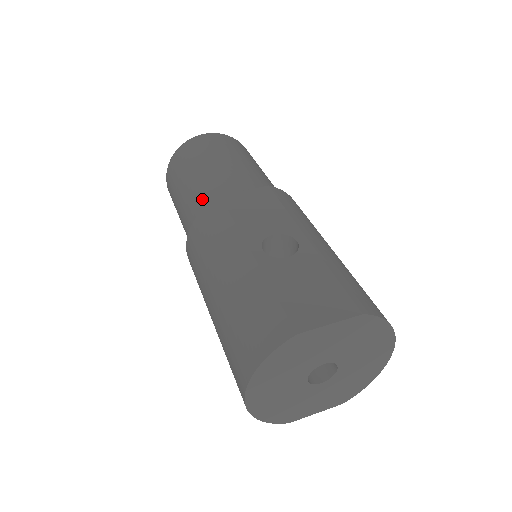
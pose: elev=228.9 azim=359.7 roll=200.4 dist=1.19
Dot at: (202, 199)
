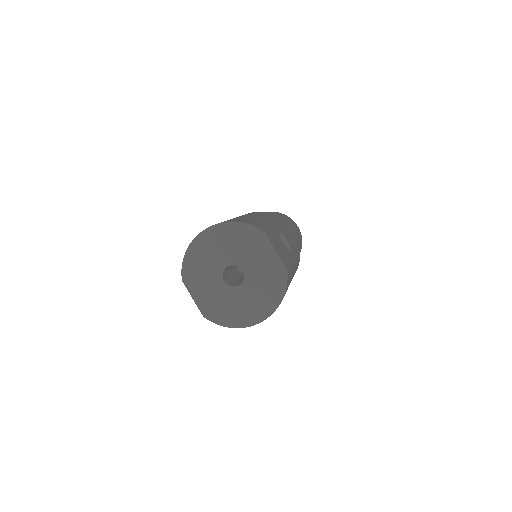
Dot at: occluded
